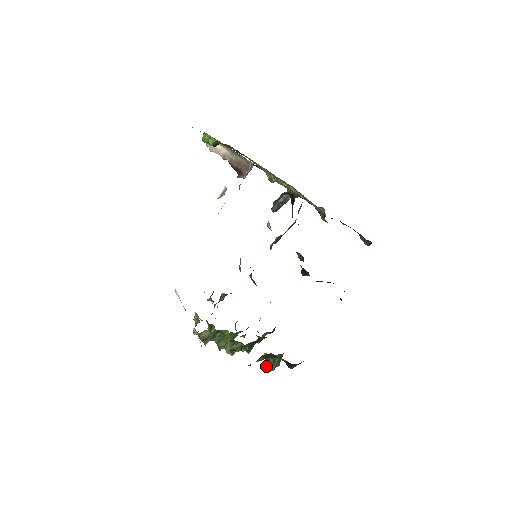
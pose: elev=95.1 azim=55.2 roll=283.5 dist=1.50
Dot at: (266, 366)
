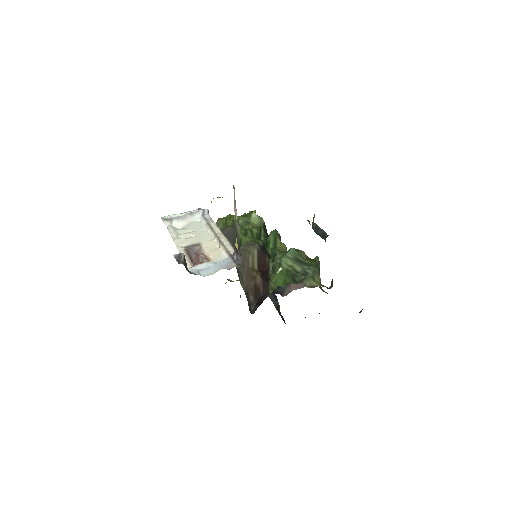
Dot at: occluded
